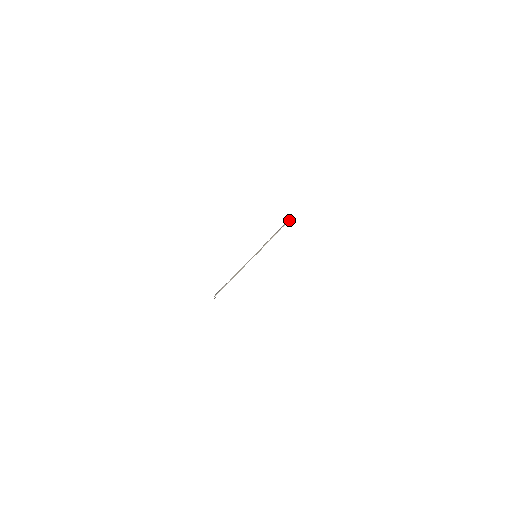
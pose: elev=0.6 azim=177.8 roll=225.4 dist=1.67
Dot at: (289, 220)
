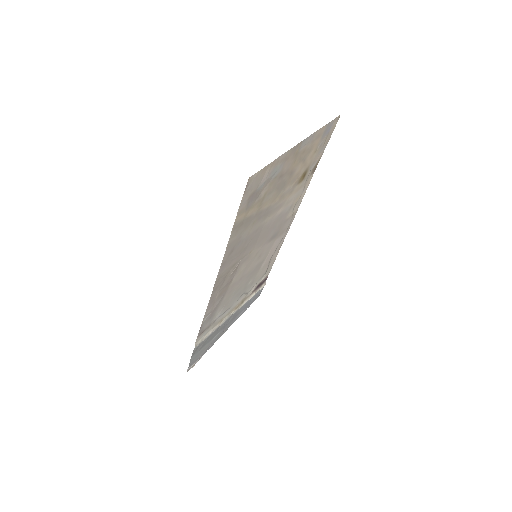
Dot at: (264, 285)
